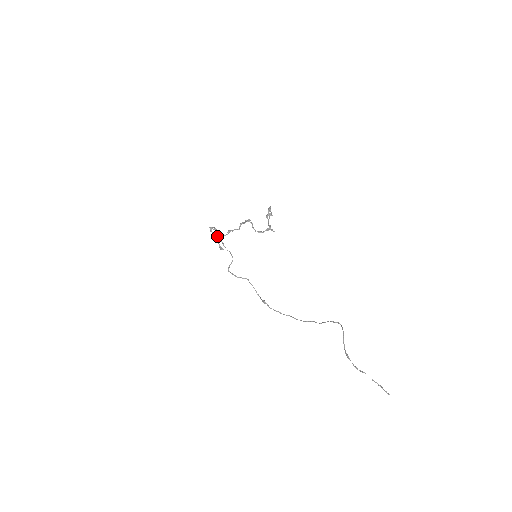
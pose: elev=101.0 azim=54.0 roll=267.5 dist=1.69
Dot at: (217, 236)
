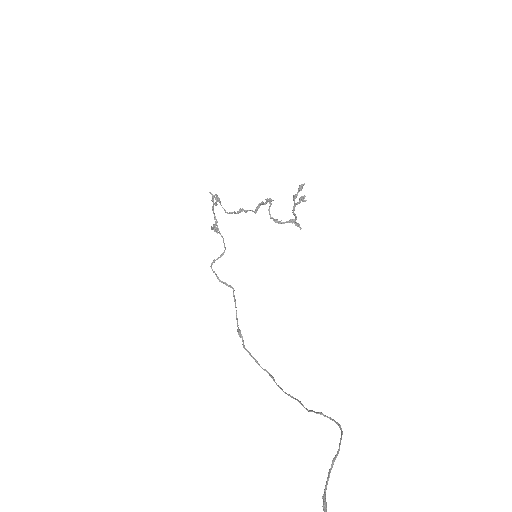
Dot at: (212, 207)
